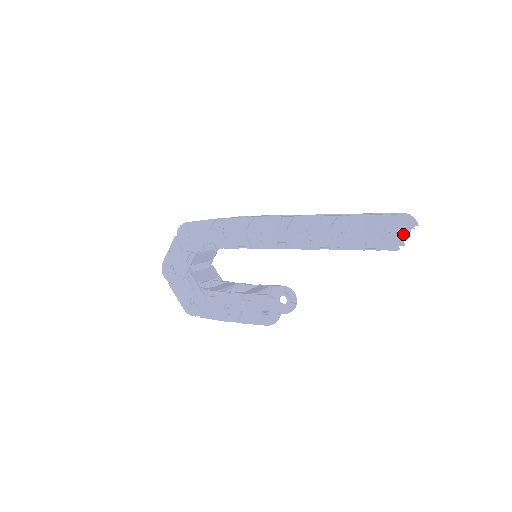
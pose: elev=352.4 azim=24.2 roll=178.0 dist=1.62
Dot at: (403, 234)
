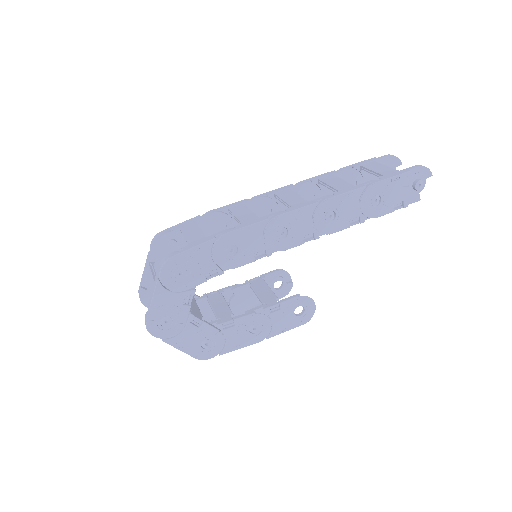
Dot at: (423, 184)
